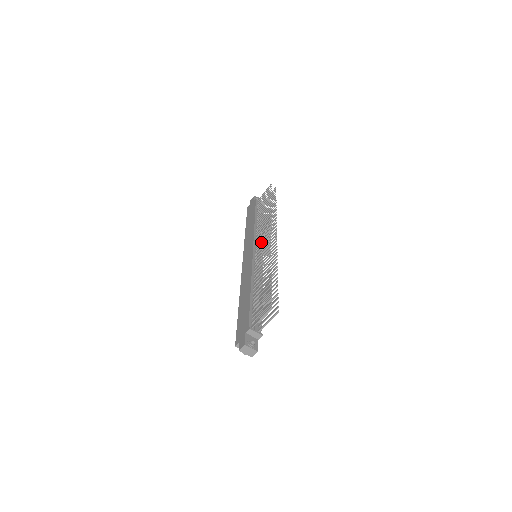
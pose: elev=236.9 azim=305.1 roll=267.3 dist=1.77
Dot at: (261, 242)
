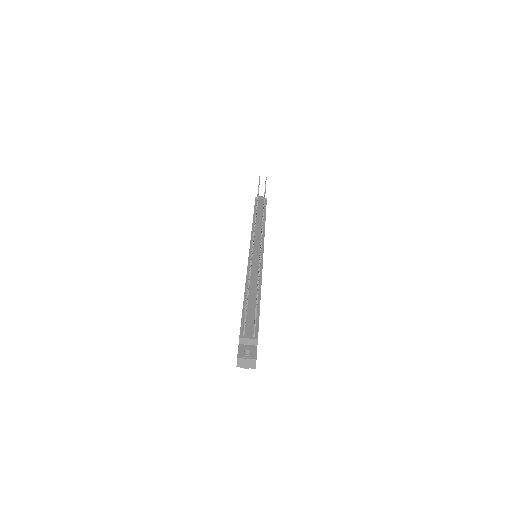
Dot at: occluded
